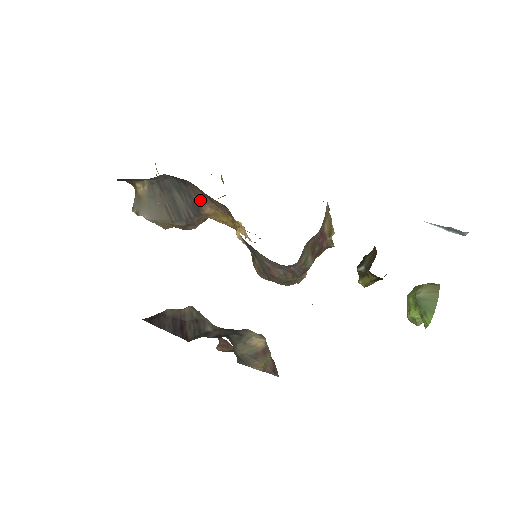
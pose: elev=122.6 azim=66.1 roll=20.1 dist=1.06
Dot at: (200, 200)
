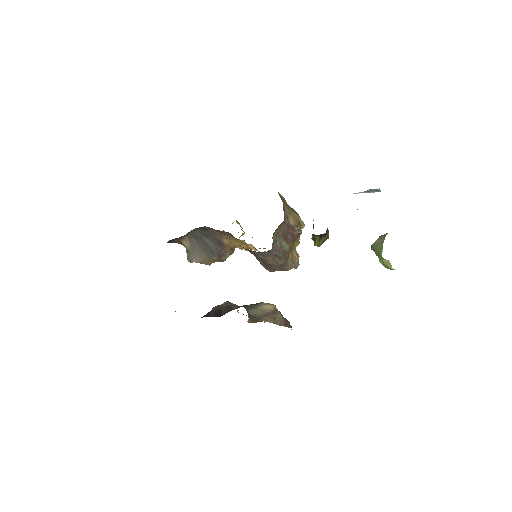
Dot at: (219, 237)
